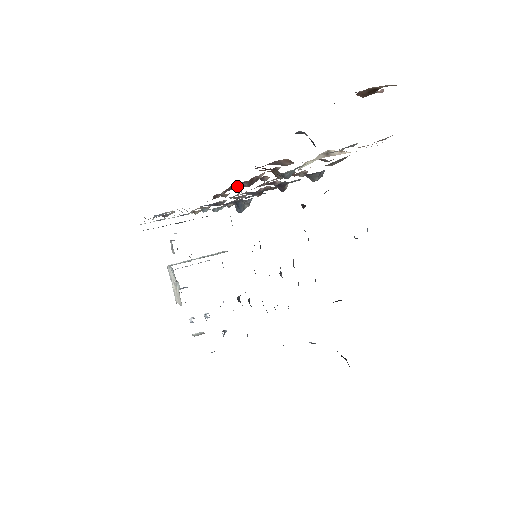
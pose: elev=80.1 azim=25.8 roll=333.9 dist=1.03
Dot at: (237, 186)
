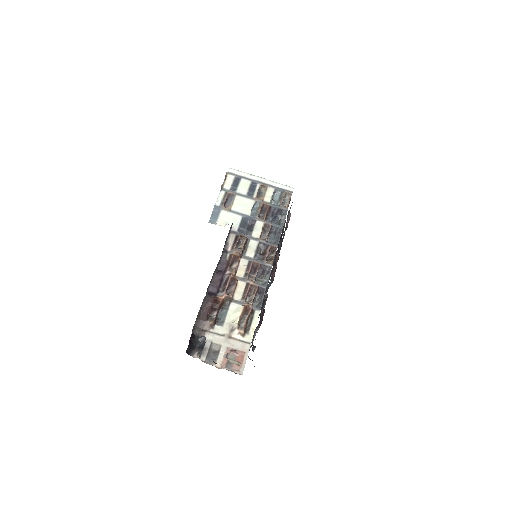
Dot at: (224, 274)
